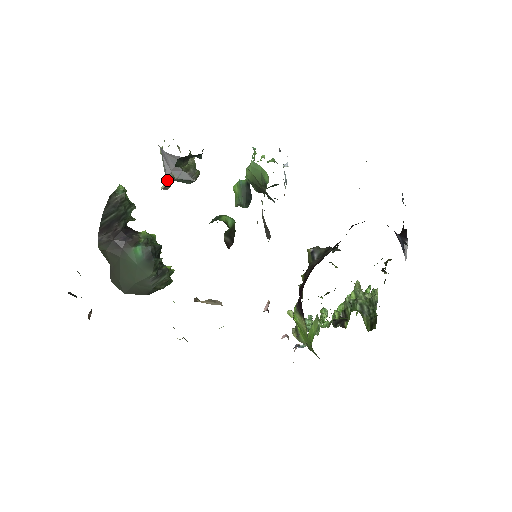
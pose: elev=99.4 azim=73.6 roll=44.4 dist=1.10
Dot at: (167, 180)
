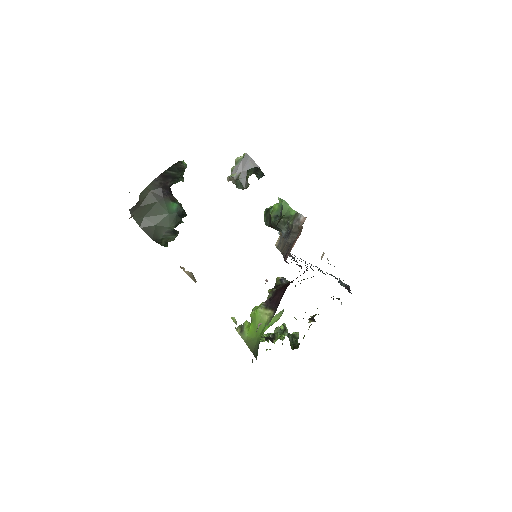
Dot at: (235, 175)
